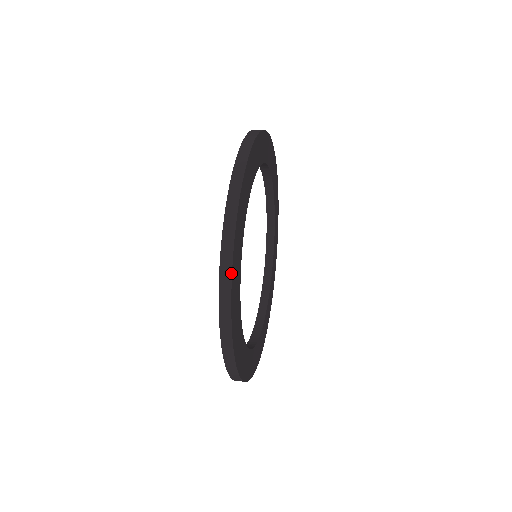
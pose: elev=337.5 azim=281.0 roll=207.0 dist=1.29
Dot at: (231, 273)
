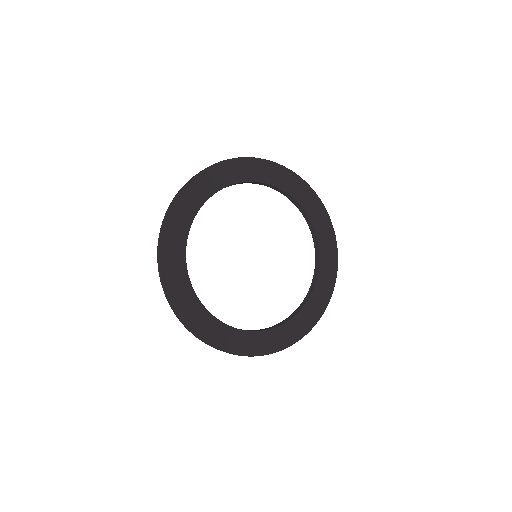
Dot at: (167, 295)
